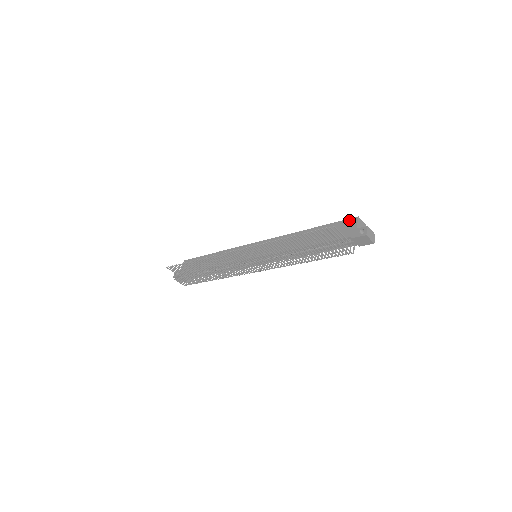
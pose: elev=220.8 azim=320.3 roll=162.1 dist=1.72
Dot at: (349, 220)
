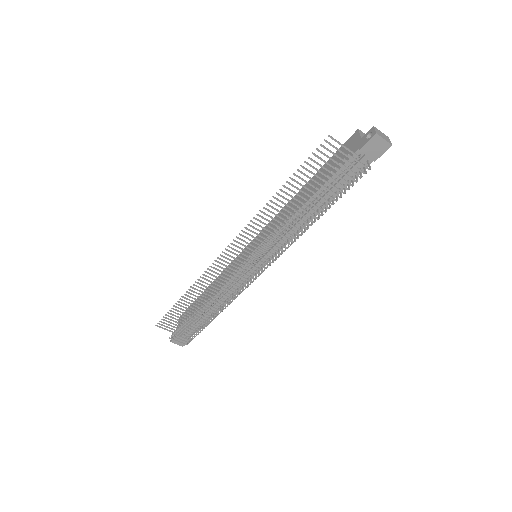
Dot at: (348, 140)
